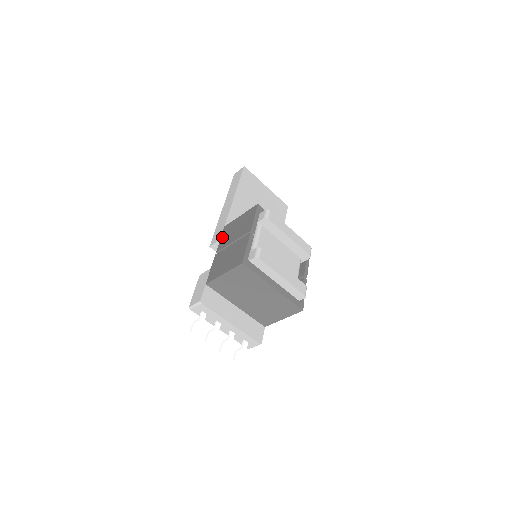
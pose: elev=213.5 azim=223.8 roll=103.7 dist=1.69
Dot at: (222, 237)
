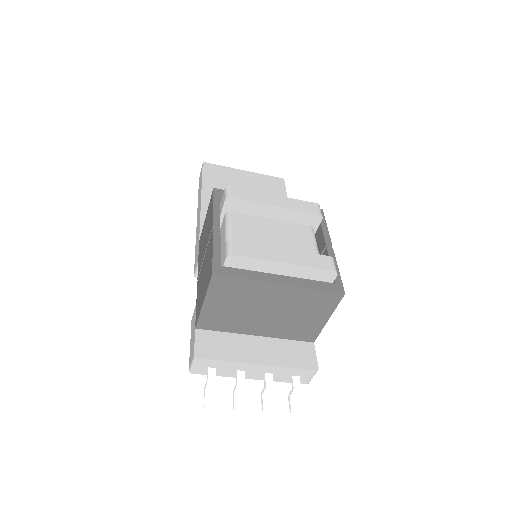
Dot at: (198, 256)
